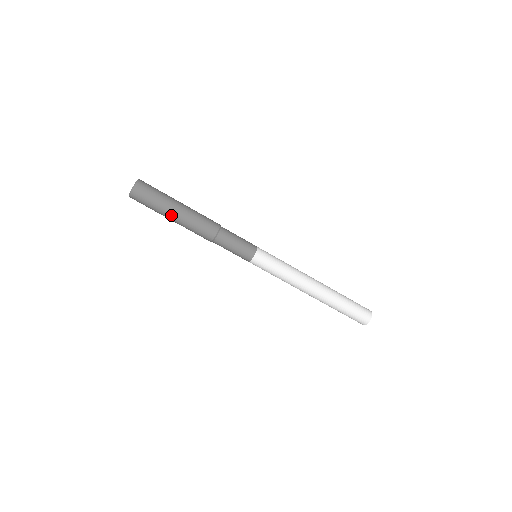
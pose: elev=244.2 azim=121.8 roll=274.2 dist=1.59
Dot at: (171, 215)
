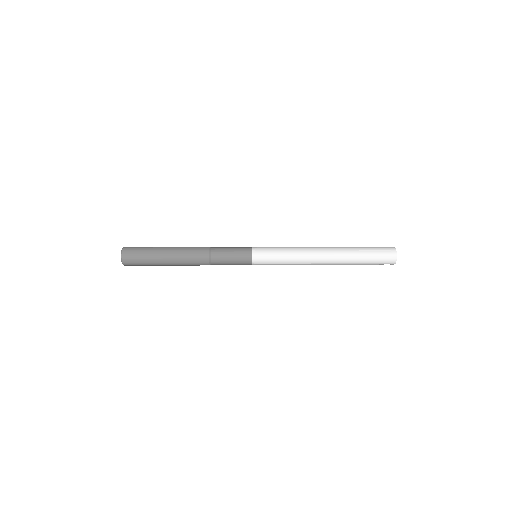
Dot at: (165, 265)
